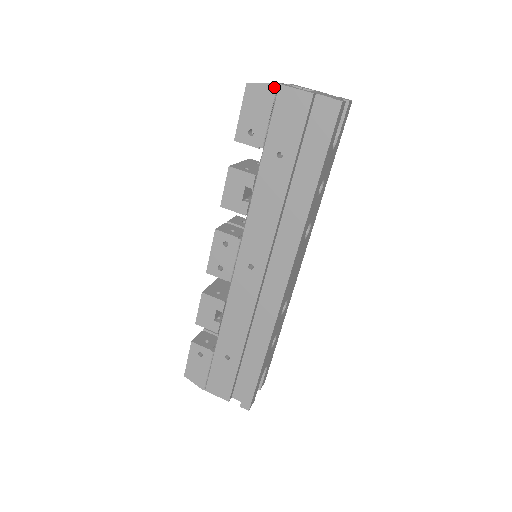
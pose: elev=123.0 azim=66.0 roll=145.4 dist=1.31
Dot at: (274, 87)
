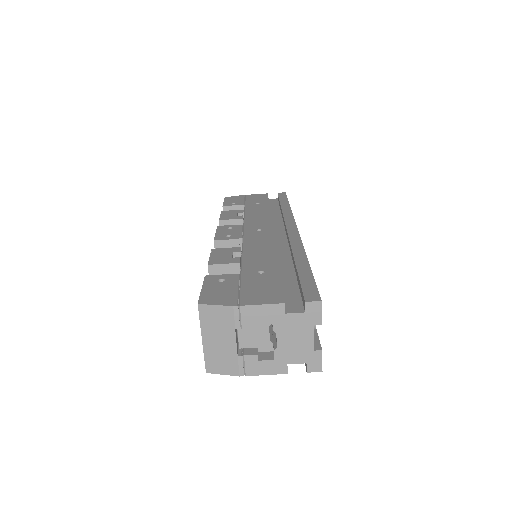
Dot at: (240, 374)
